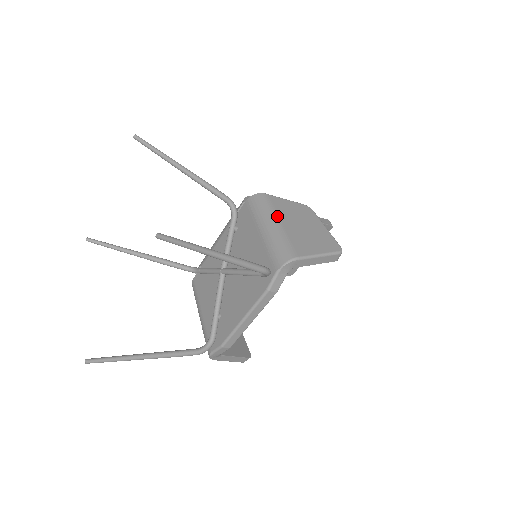
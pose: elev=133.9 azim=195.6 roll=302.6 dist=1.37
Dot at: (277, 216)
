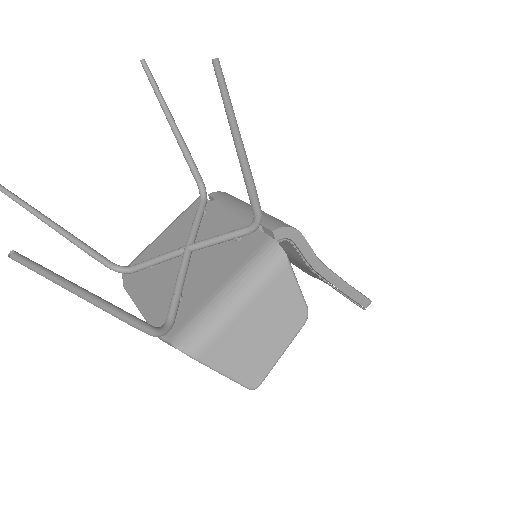
Dot at: (253, 297)
